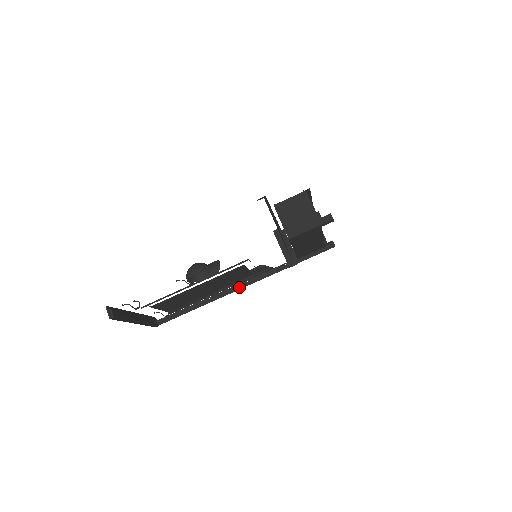
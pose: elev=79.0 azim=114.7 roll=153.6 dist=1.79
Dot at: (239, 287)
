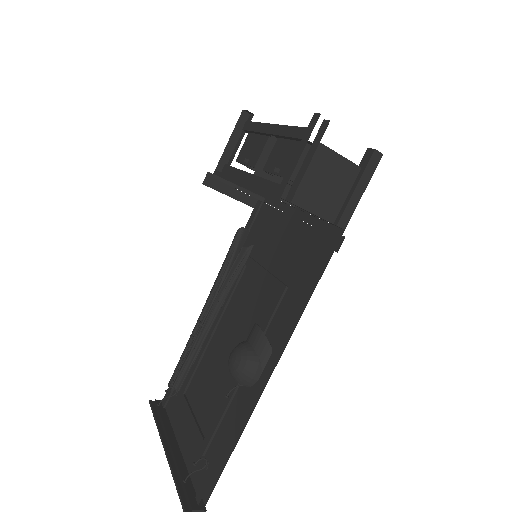
Dot at: occluded
